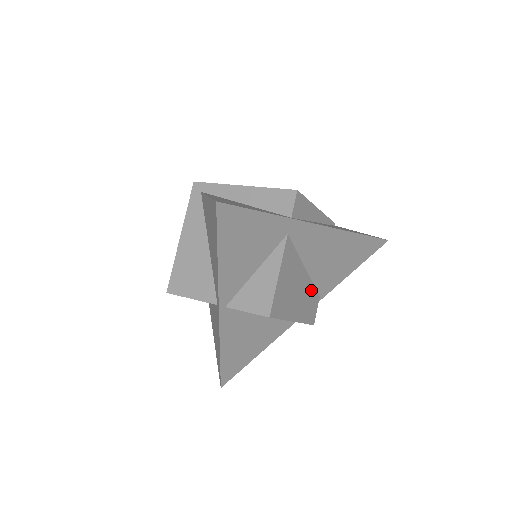
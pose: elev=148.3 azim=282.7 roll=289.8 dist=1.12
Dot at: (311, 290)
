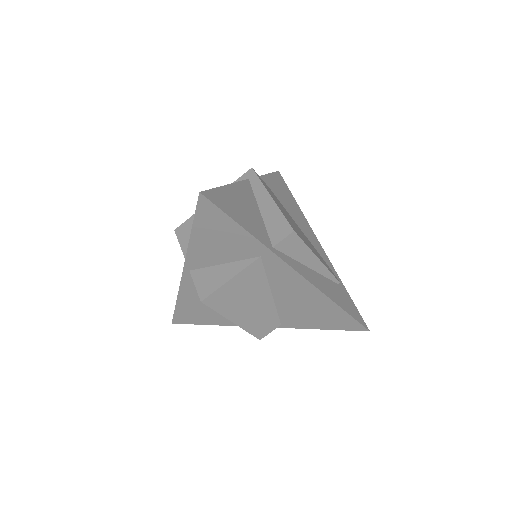
Dot at: (271, 313)
